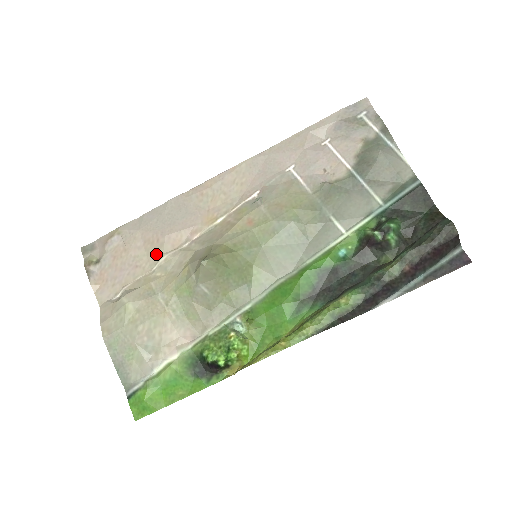
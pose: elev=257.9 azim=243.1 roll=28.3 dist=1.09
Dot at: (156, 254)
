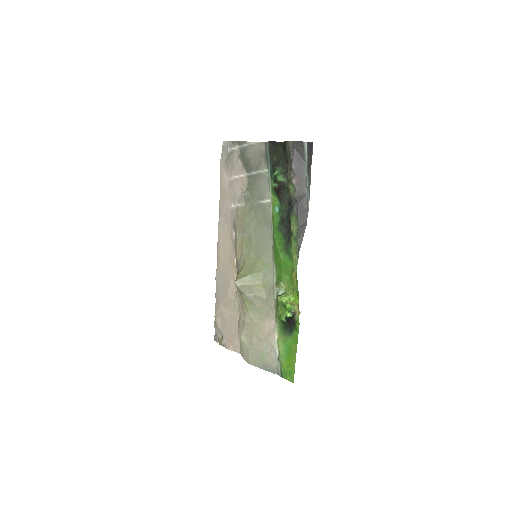
Dot at: (233, 306)
